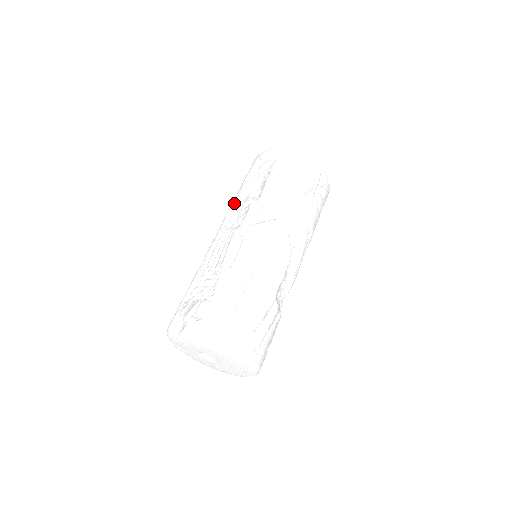
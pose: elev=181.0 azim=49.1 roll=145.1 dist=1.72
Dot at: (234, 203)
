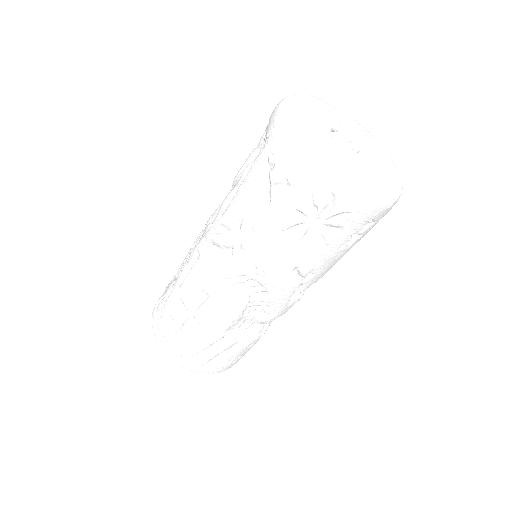
Dot at: (233, 181)
